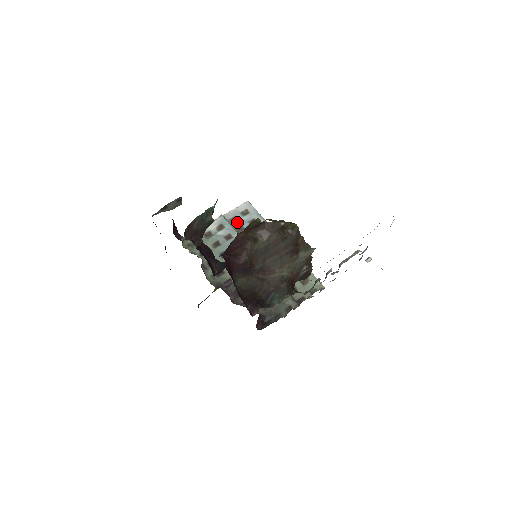
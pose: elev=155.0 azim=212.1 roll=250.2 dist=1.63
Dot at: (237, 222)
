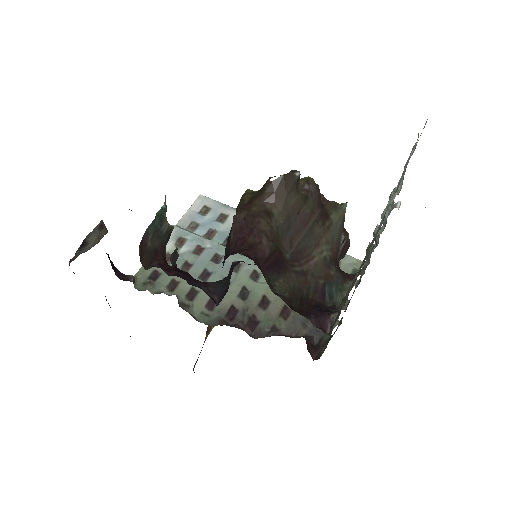
Dot at: (200, 226)
